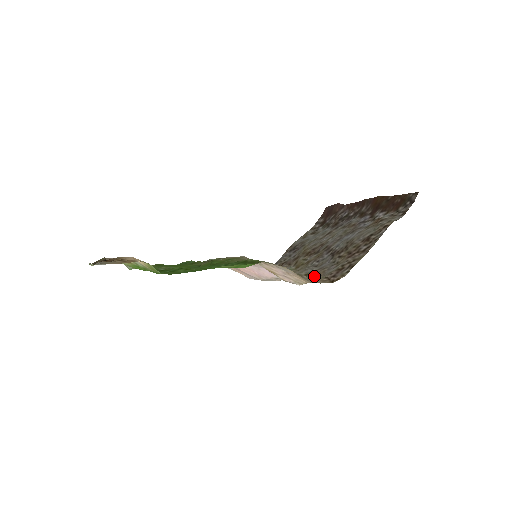
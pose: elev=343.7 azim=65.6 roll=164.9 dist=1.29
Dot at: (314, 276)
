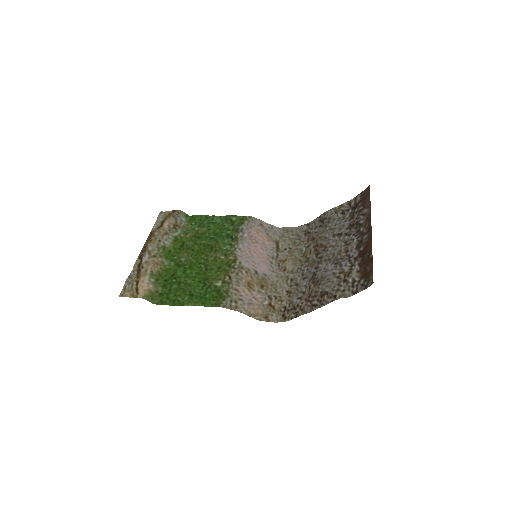
Dot at: (289, 291)
